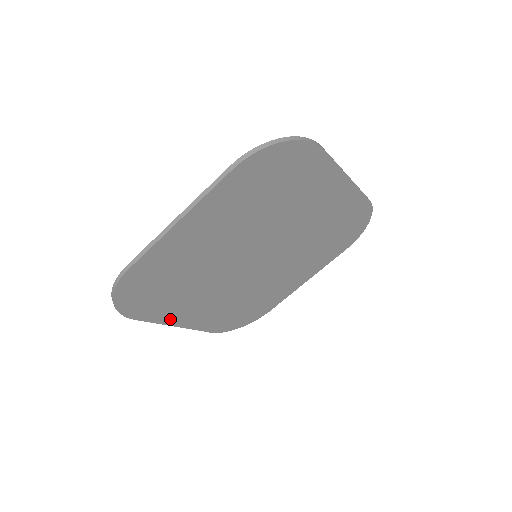
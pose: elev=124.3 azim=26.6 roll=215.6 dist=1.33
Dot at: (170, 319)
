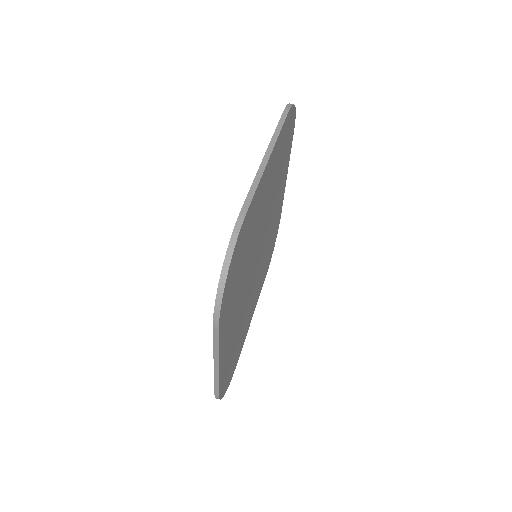
Dot at: (222, 345)
